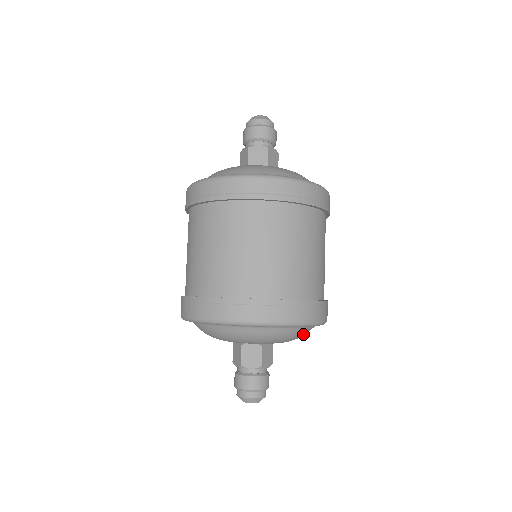
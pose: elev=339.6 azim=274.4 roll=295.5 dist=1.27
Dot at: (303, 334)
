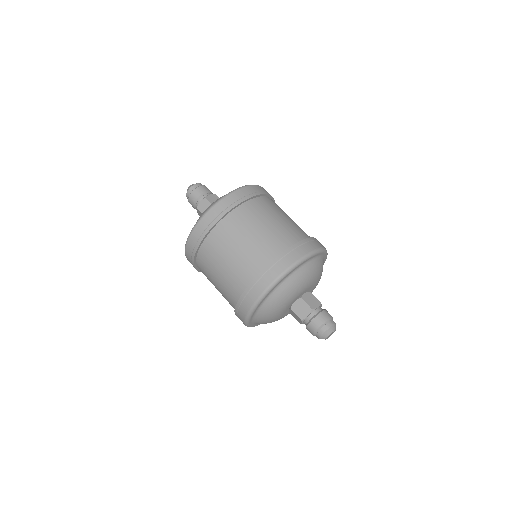
Dot at: occluded
